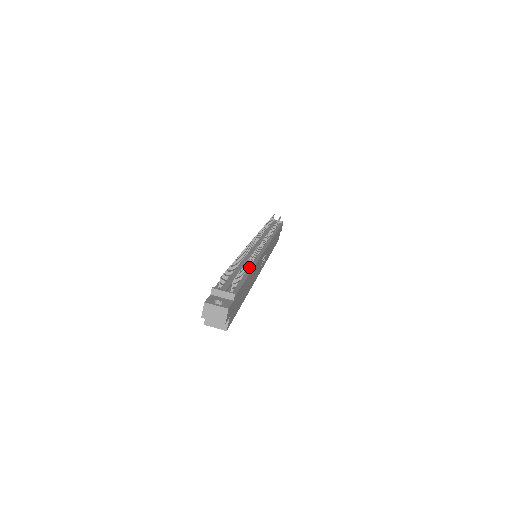
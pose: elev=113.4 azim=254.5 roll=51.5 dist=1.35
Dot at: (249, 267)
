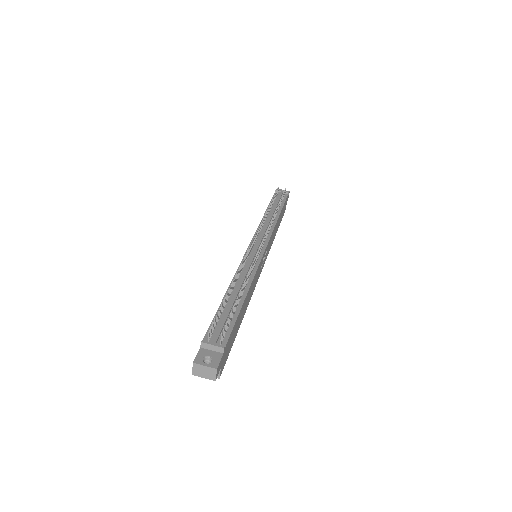
Dot at: (244, 290)
